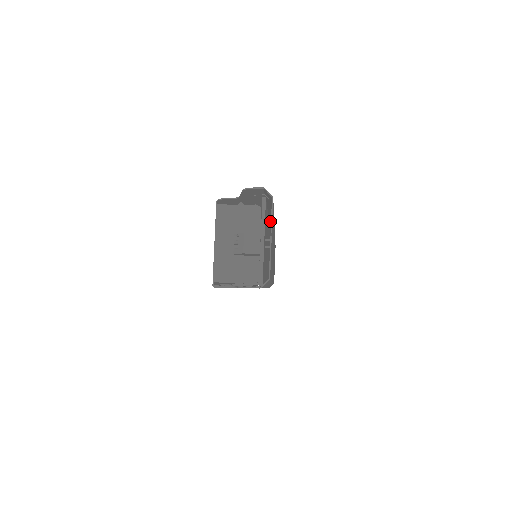
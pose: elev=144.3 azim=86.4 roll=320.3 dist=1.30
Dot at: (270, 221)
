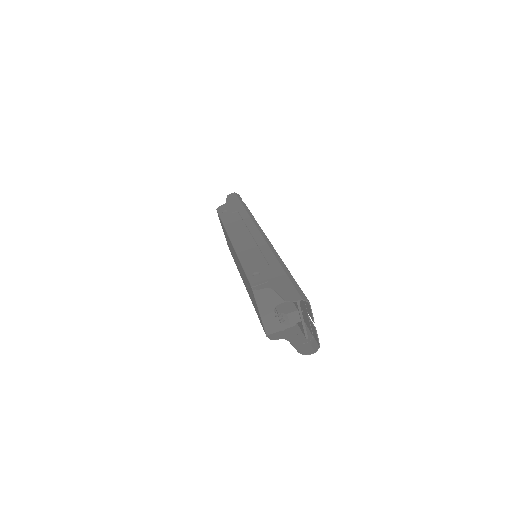
Dot at: (271, 248)
